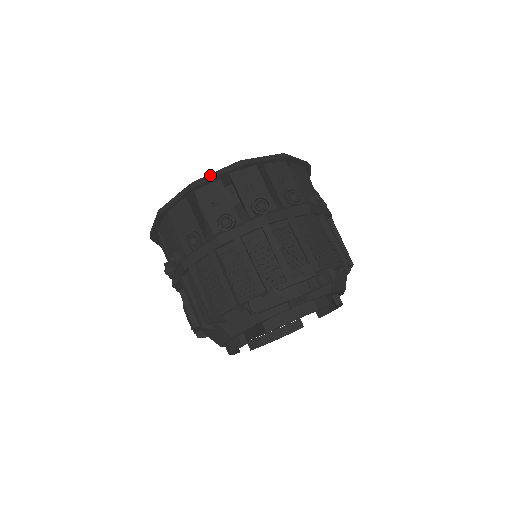
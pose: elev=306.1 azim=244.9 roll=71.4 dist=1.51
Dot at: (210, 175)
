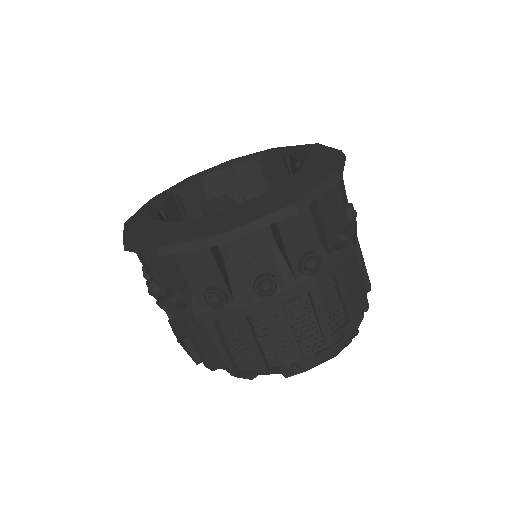
Dot at: (251, 225)
